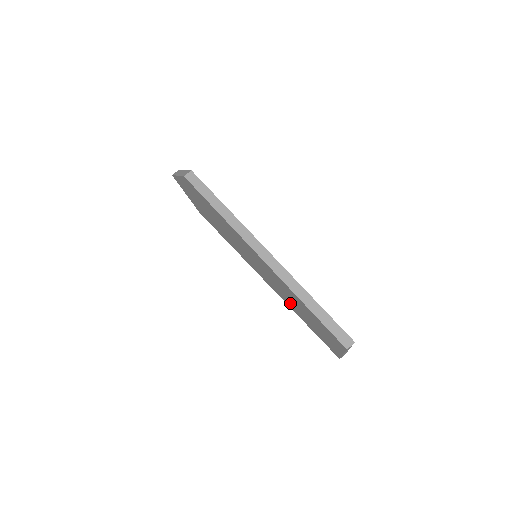
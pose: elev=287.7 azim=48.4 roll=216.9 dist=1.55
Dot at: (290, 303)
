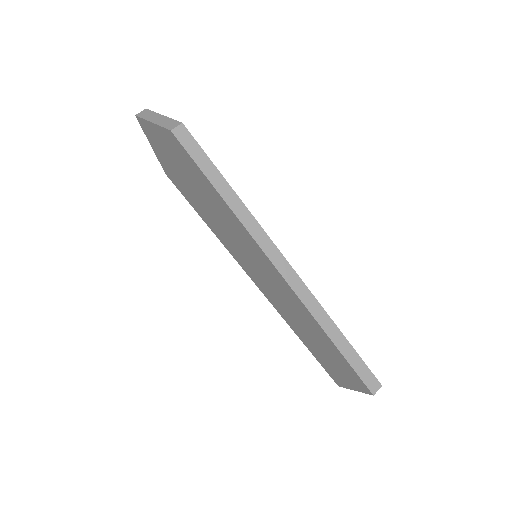
Dot at: (290, 319)
